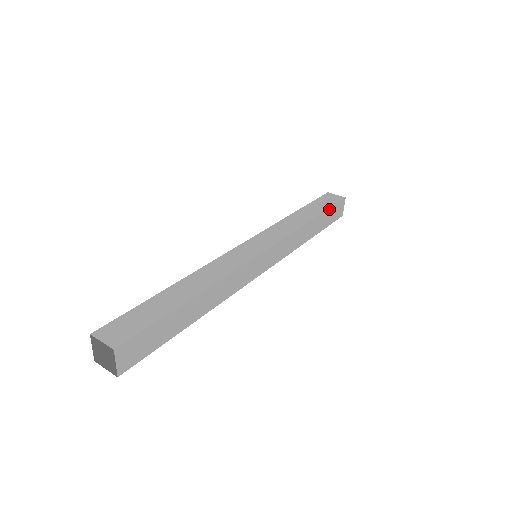
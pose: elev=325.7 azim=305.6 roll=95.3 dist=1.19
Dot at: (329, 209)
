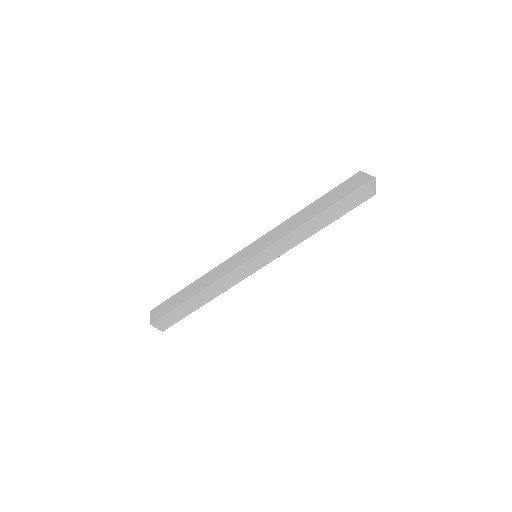
Dot at: (337, 202)
